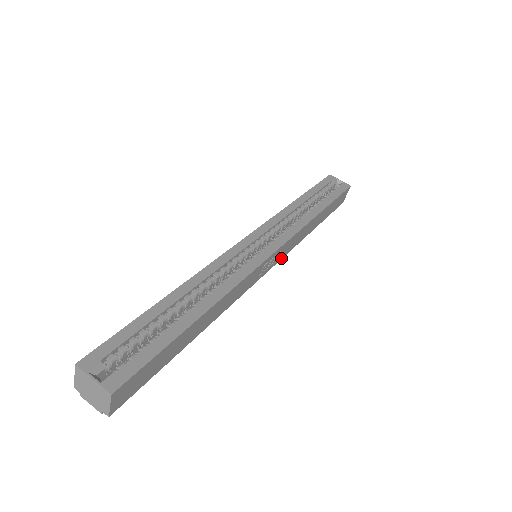
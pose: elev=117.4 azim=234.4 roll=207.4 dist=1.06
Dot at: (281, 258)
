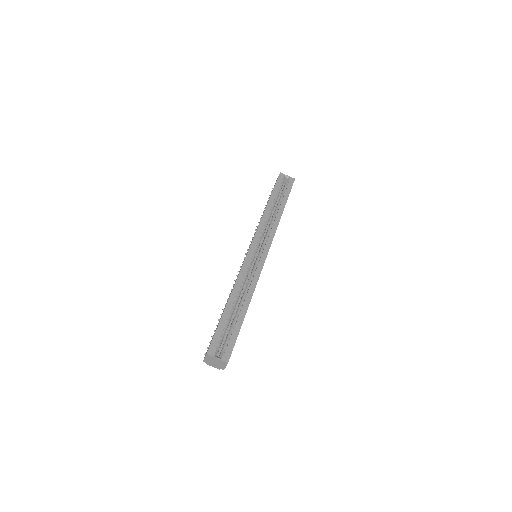
Dot at: occluded
